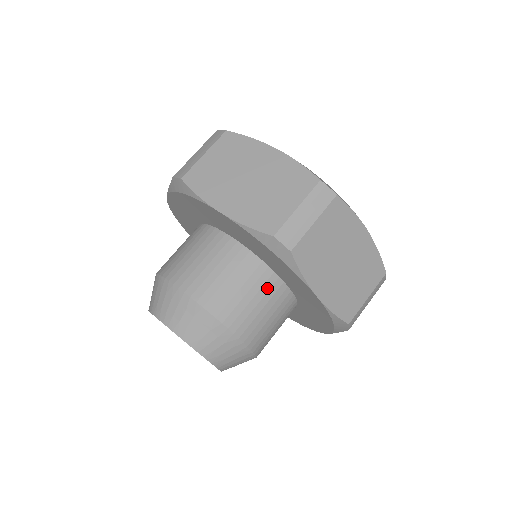
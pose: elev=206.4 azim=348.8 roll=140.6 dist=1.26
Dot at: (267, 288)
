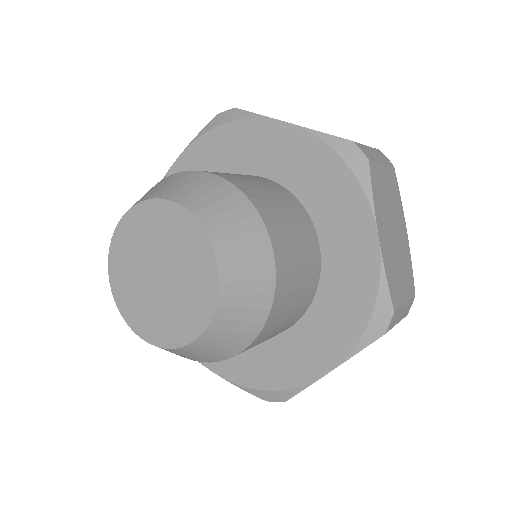
Dot at: (306, 231)
